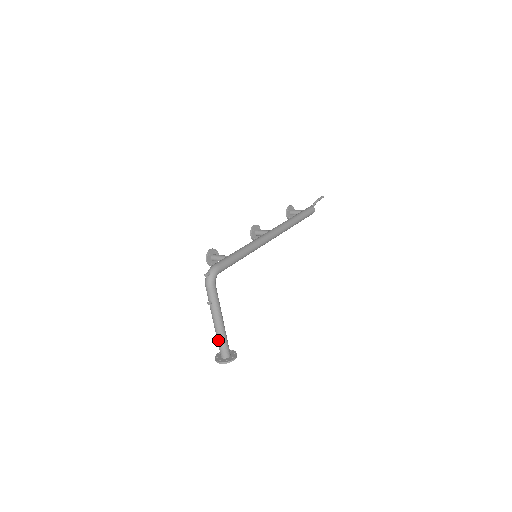
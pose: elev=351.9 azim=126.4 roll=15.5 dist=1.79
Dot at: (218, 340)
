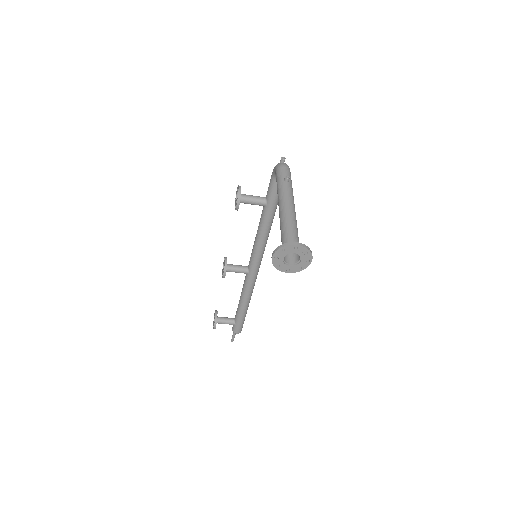
Dot at: (290, 224)
